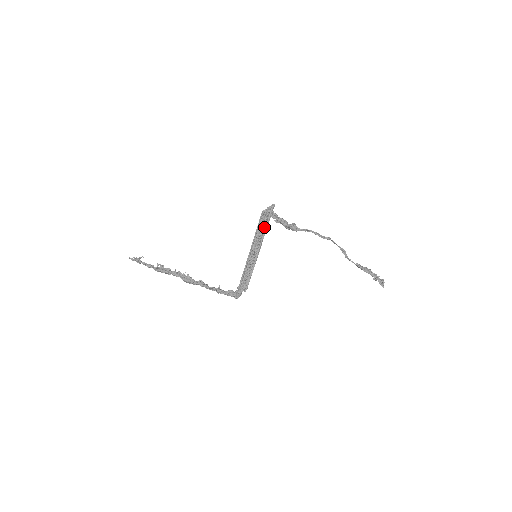
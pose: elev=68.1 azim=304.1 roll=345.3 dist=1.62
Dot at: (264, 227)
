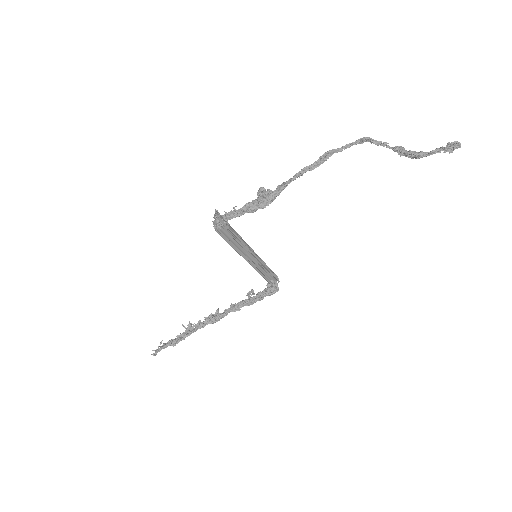
Dot at: (233, 235)
